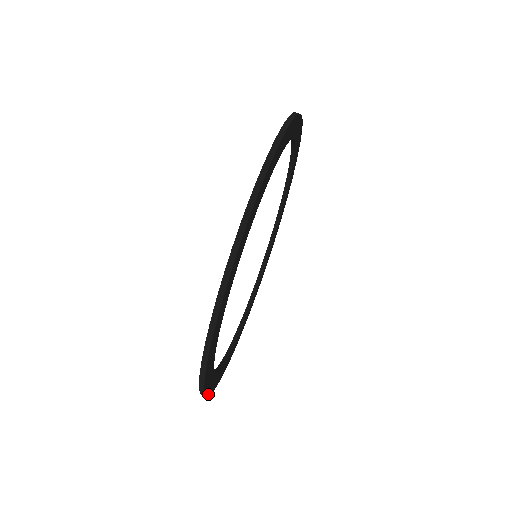
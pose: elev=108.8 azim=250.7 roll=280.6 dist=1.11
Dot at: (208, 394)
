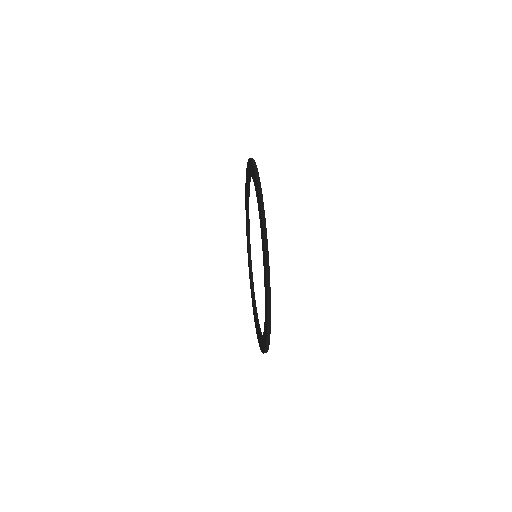
Dot at: occluded
